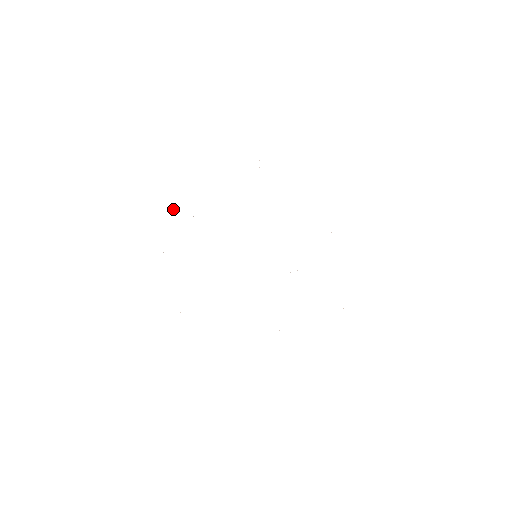
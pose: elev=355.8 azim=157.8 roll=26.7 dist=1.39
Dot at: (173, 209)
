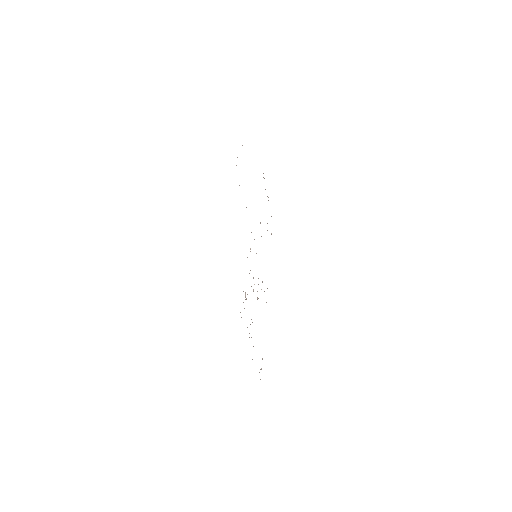
Dot at: occluded
